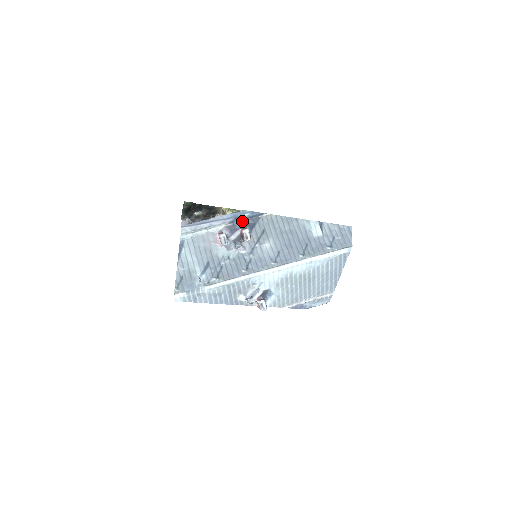
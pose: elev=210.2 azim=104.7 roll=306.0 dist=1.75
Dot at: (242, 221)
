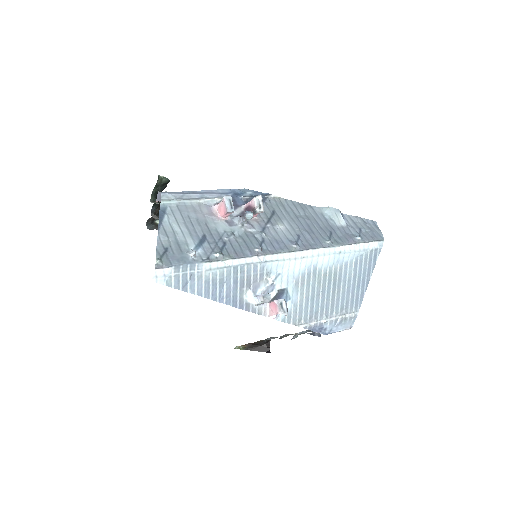
Dot at: (244, 197)
